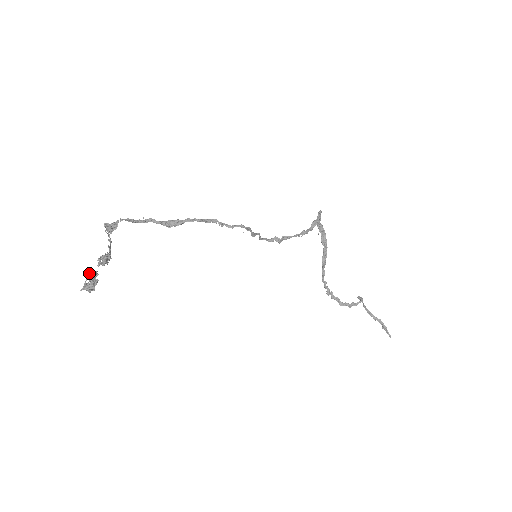
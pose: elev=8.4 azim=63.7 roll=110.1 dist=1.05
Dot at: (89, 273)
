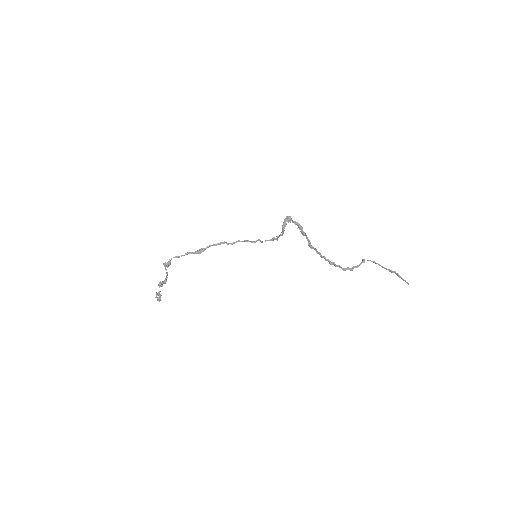
Dot at: (156, 292)
